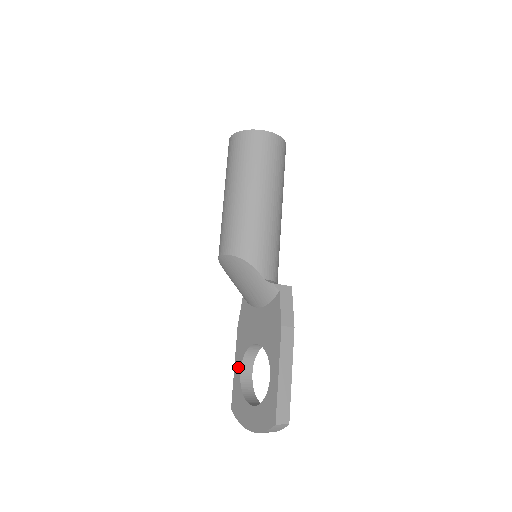
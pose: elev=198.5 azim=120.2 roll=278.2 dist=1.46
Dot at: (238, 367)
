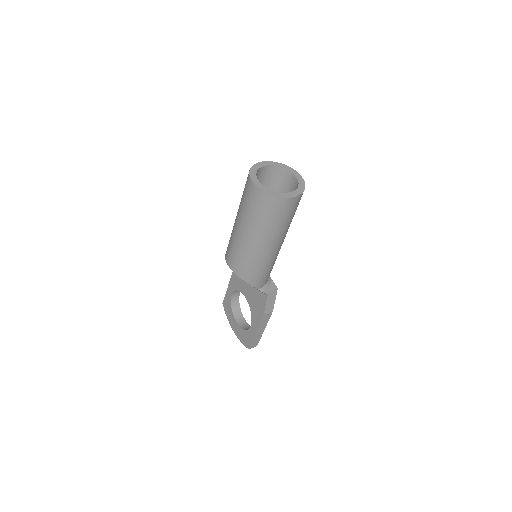
Dot at: (231, 291)
